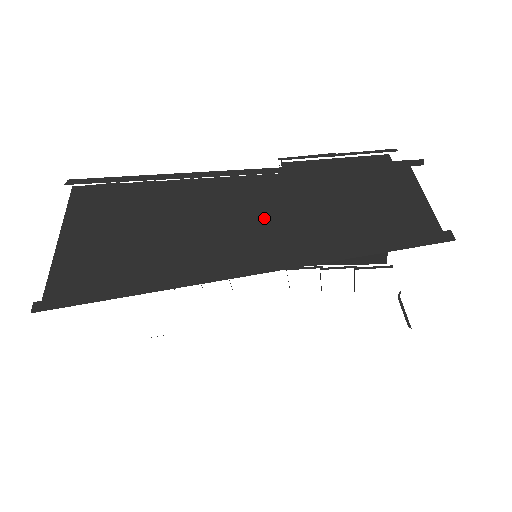
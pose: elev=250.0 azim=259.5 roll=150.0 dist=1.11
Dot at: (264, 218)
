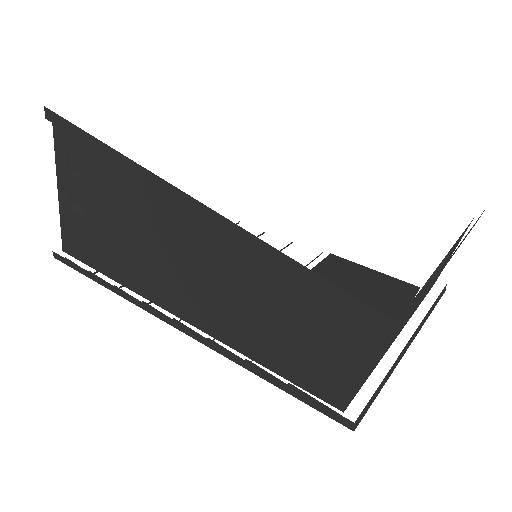
Dot at: occluded
